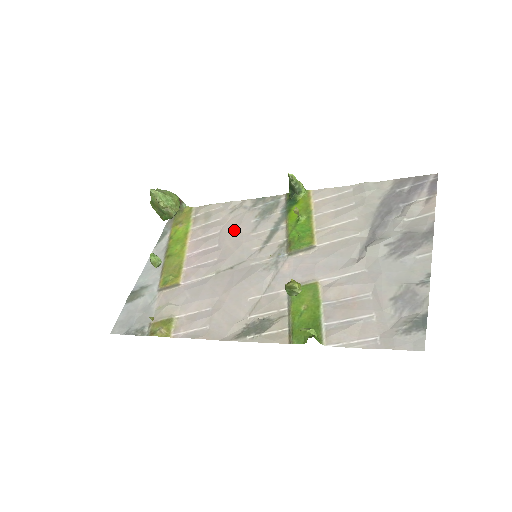
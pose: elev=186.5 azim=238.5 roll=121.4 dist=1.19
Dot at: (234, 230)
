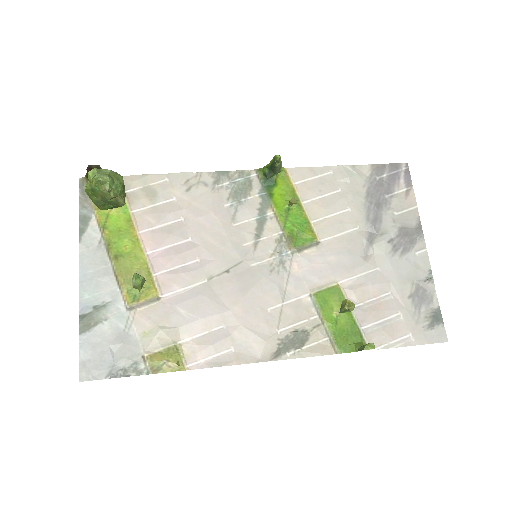
Dot at: (207, 218)
